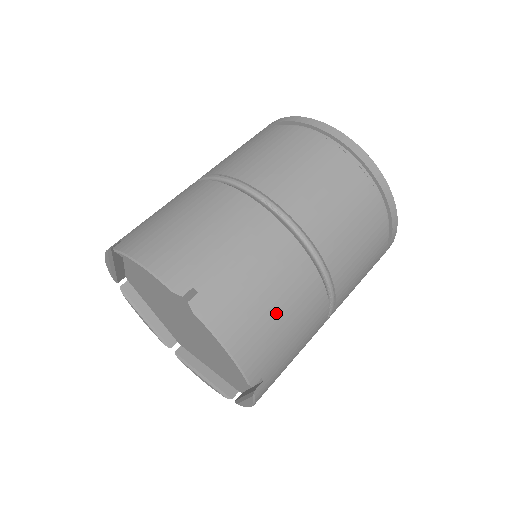
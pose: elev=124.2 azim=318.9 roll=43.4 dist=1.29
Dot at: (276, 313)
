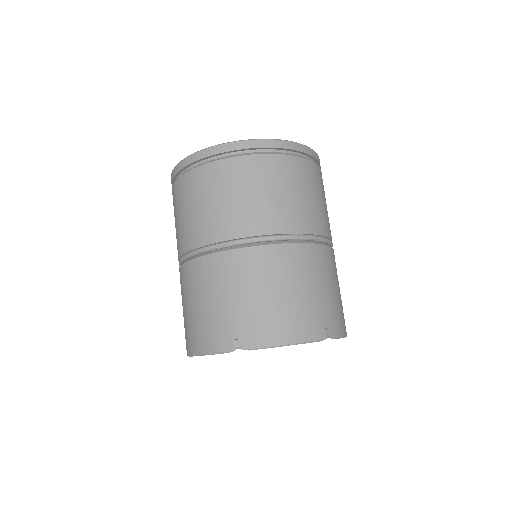
Dot at: (288, 295)
